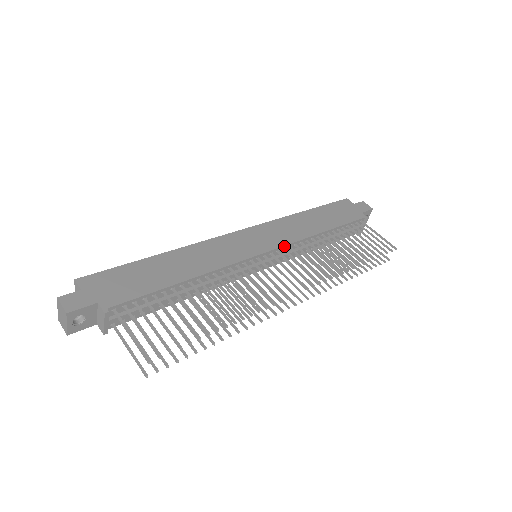
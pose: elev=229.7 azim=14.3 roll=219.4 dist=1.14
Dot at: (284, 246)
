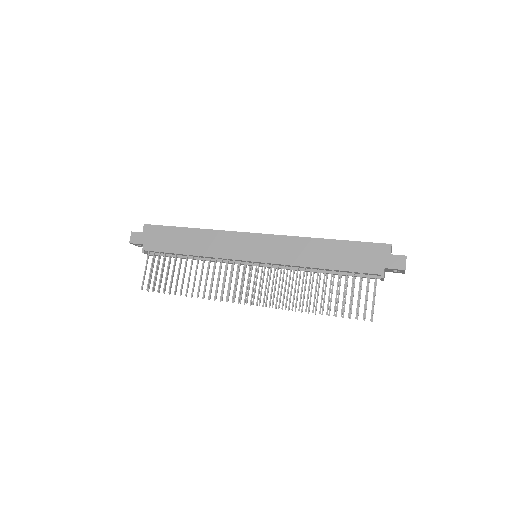
Dot at: (271, 263)
